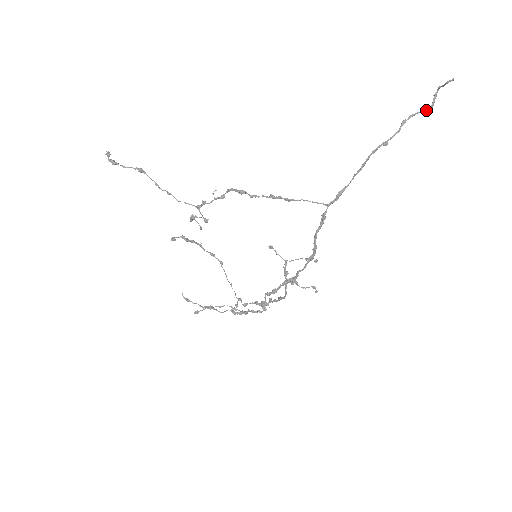
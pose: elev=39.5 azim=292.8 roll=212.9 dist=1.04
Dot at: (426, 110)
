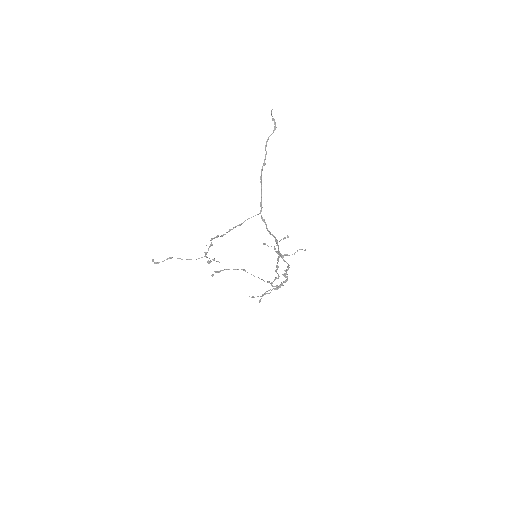
Dot at: (273, 131)
